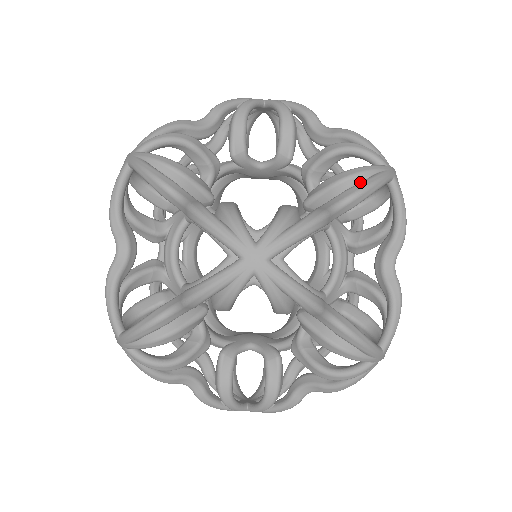
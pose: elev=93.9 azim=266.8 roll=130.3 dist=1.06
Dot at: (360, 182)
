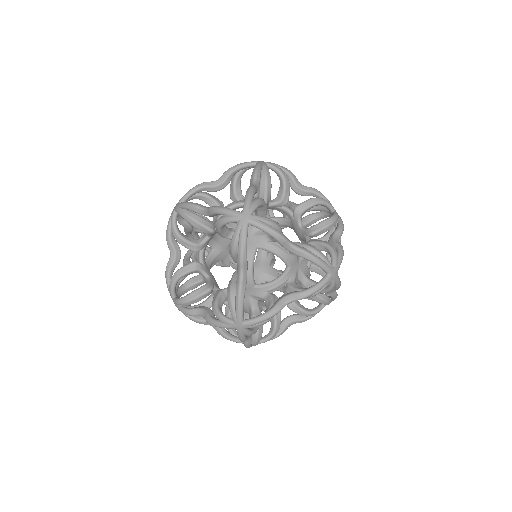
Dot at: occluded
